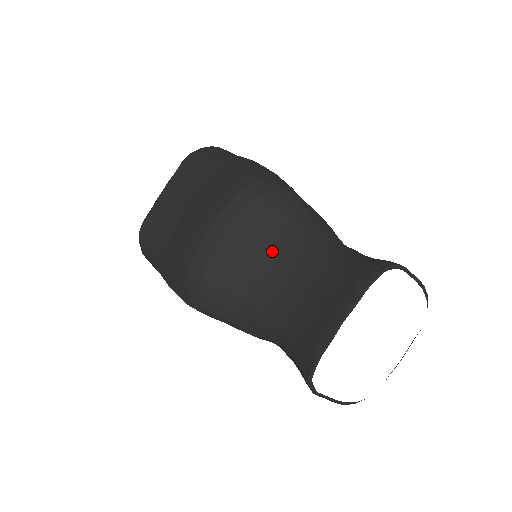
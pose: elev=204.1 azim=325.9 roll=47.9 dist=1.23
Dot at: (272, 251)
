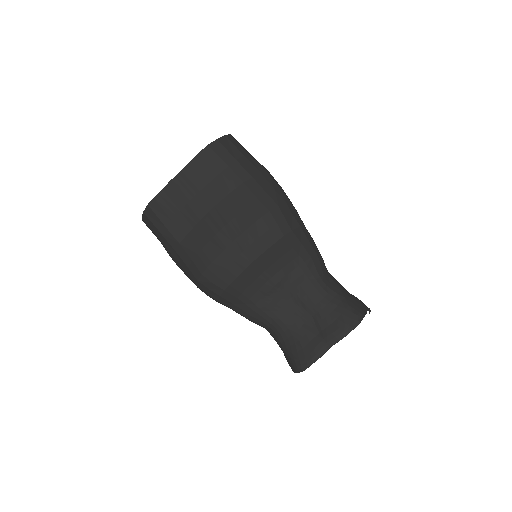
Dot at: (284, 277)
